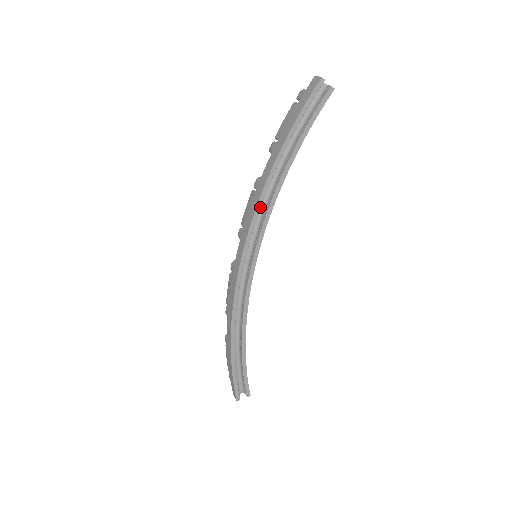
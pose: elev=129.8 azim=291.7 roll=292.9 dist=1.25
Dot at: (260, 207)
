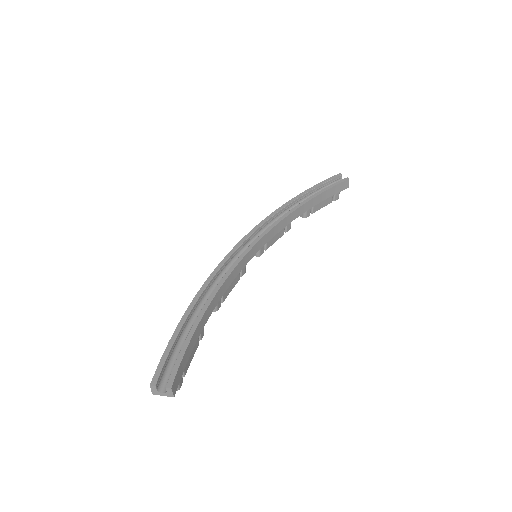
Dot at: (271, 217)
